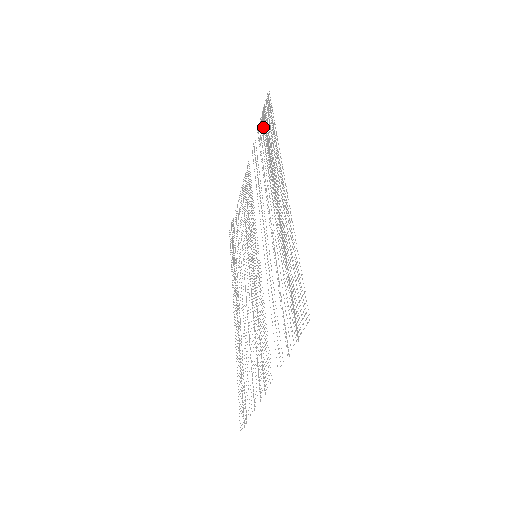
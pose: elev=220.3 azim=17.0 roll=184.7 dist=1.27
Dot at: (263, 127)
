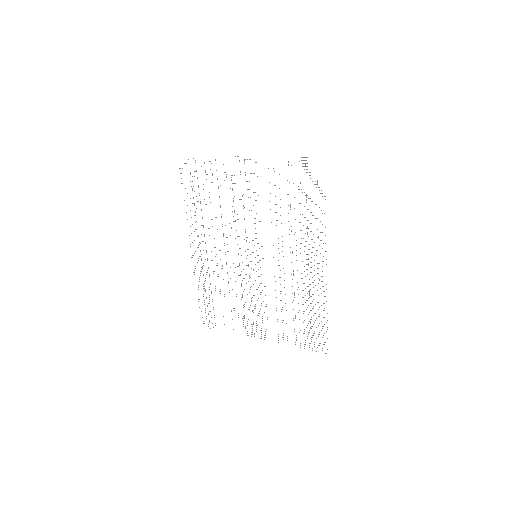
Dot at: occluded
